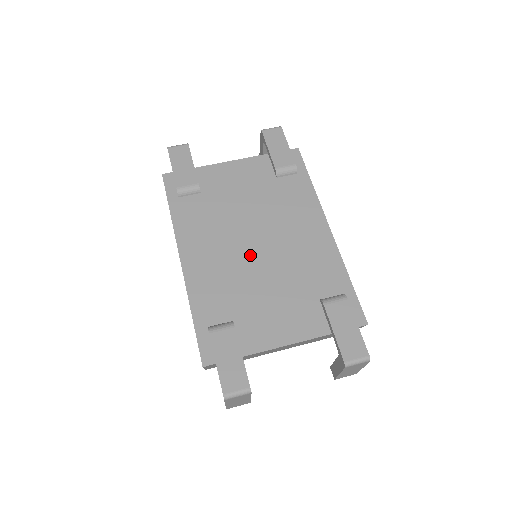
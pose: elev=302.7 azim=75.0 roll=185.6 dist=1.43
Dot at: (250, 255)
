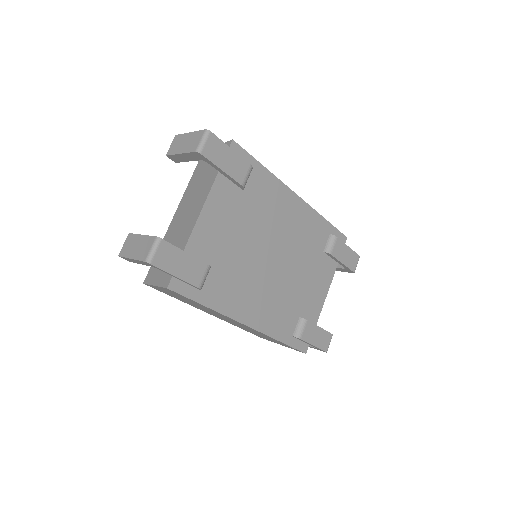
Dot at: (277, 271)
